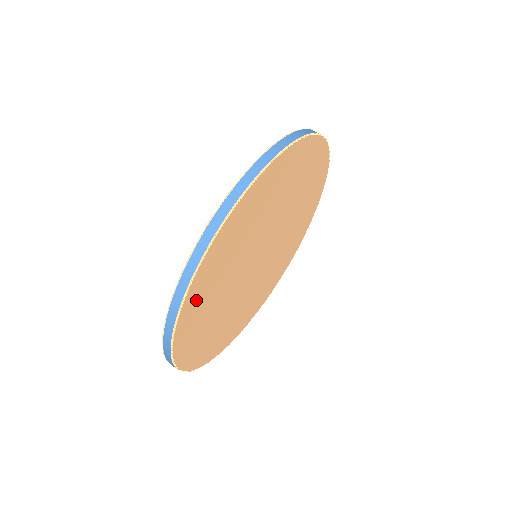
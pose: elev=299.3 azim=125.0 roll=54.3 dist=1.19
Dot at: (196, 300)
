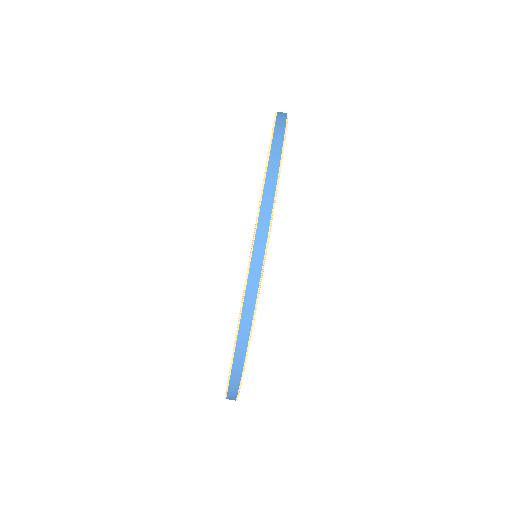
Dot at: occluded
